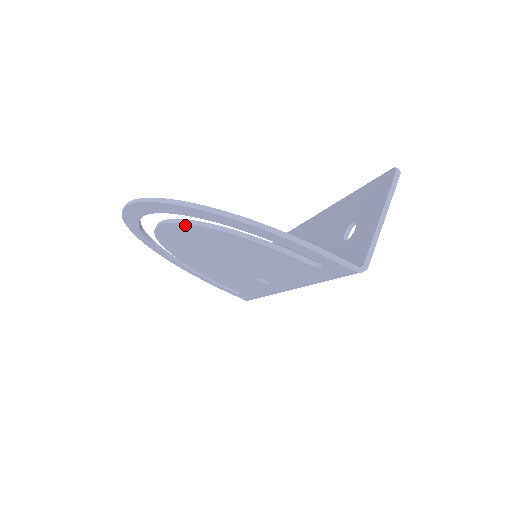
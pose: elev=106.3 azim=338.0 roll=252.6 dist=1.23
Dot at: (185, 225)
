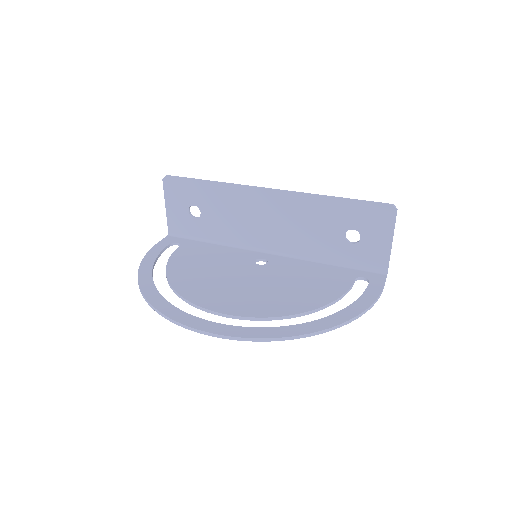
Dot at: (286, 317)
